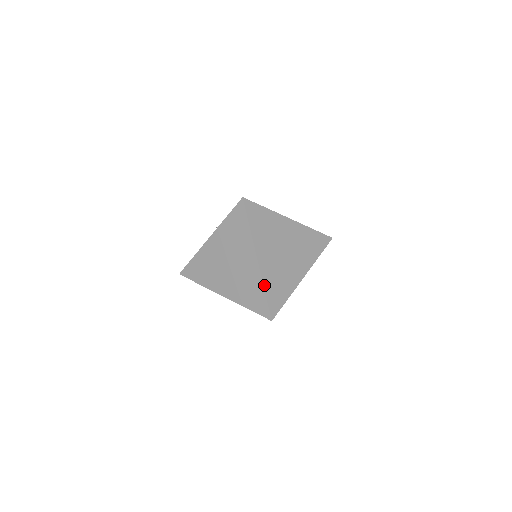
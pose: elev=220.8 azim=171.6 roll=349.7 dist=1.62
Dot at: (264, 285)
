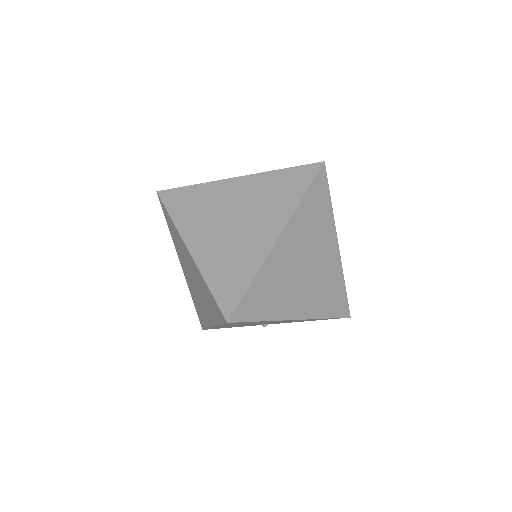
Dot at: (259, 272)
